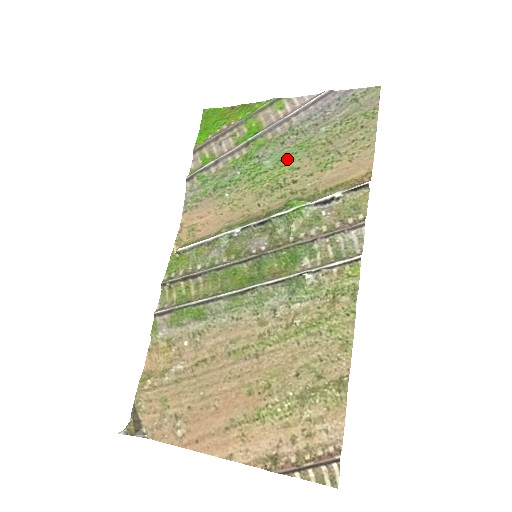
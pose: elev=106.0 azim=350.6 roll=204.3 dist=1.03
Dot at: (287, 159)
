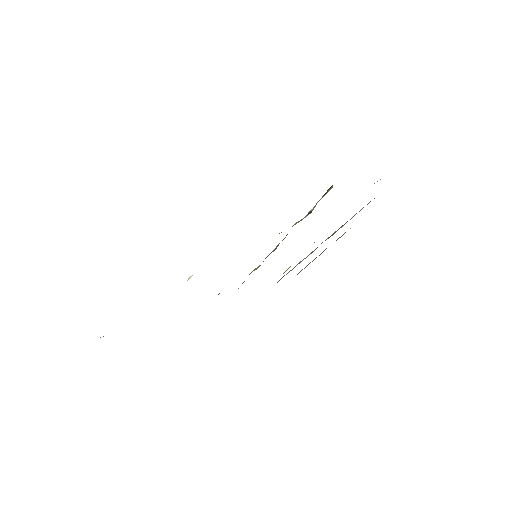
Dot at: occluded
